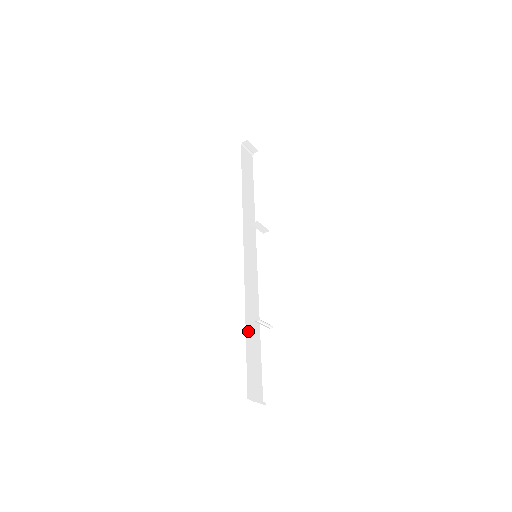
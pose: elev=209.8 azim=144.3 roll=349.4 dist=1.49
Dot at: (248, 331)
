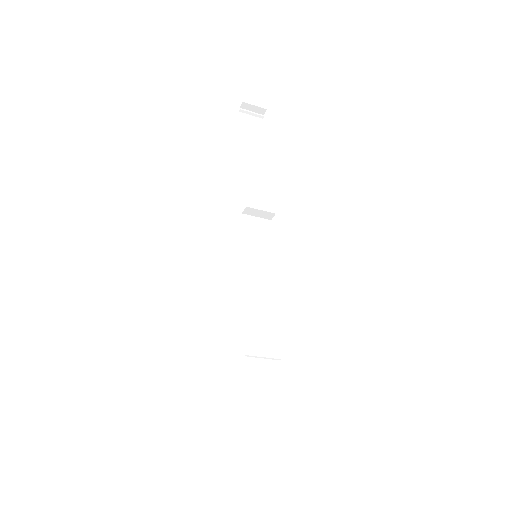
Dot at: (242, 372)
